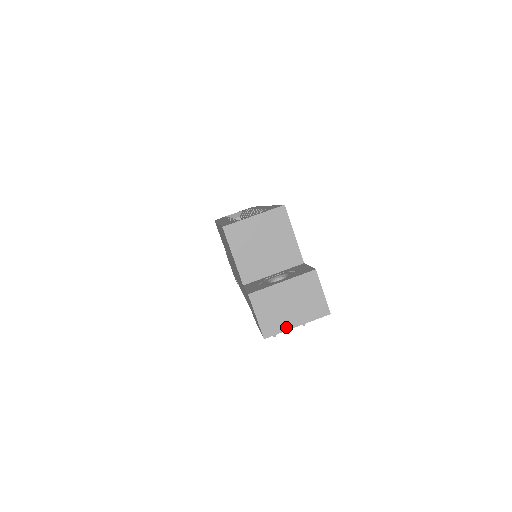
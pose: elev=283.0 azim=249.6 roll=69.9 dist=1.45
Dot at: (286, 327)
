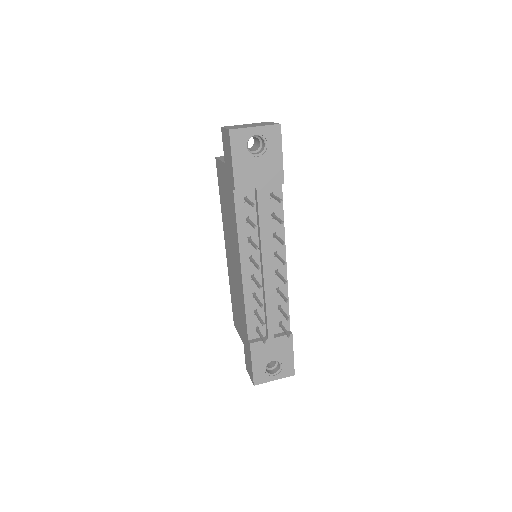
Dot at: (246, 127)
